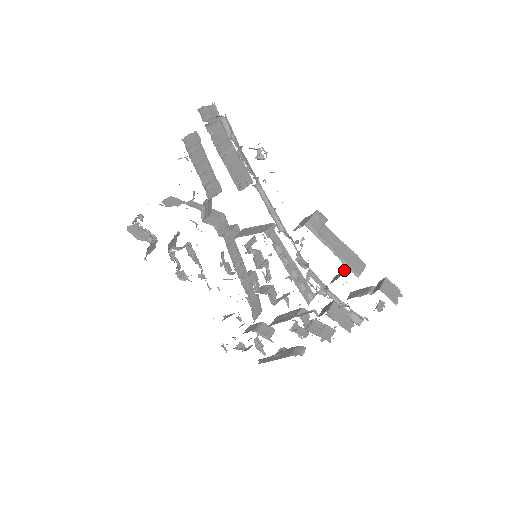
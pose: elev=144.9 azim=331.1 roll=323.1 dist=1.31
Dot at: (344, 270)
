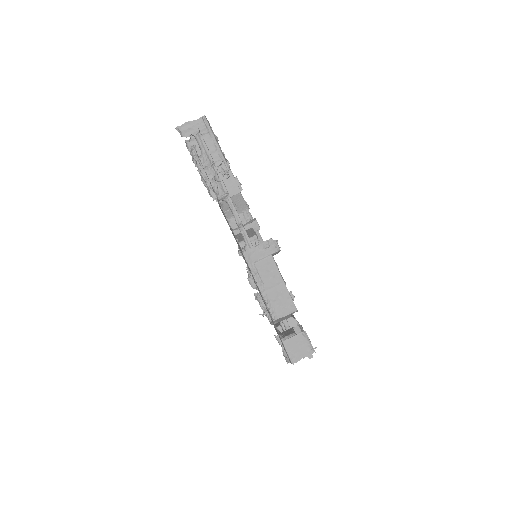
Dot at: occluded
